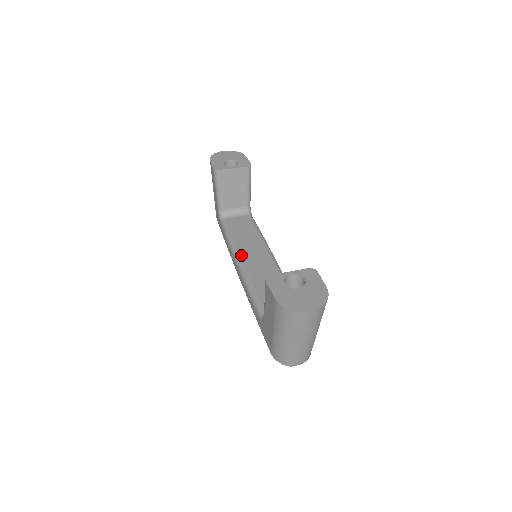
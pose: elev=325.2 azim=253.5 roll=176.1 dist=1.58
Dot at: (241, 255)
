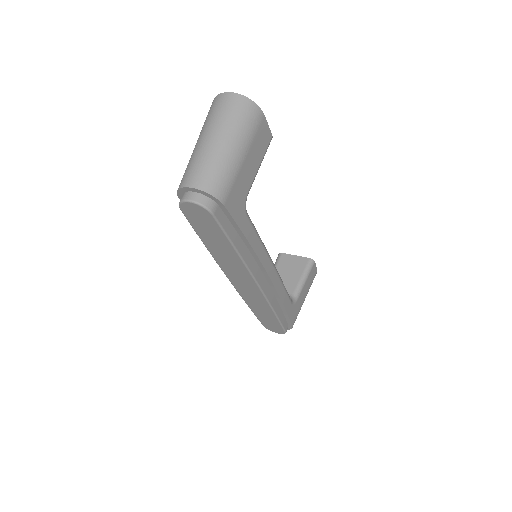
Dot at: occluded
